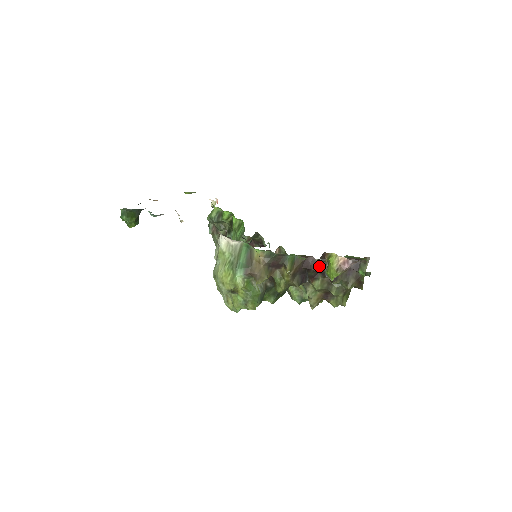
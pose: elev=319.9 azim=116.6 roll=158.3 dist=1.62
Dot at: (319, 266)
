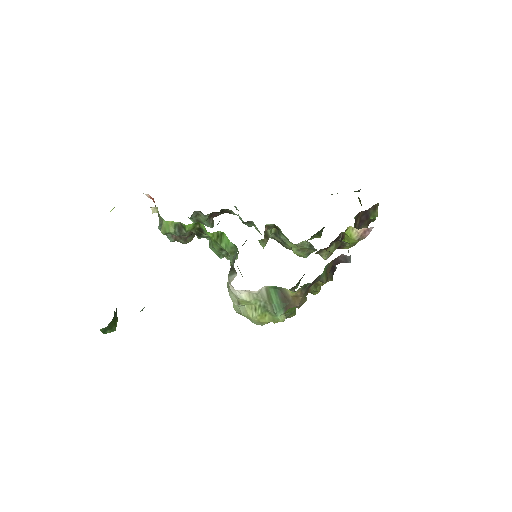
Dot at: (350, 258)
